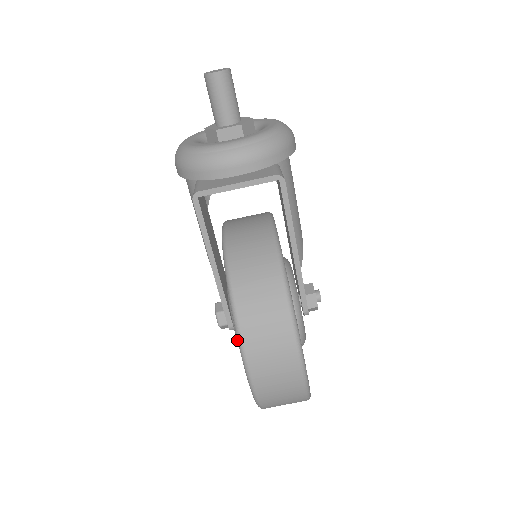
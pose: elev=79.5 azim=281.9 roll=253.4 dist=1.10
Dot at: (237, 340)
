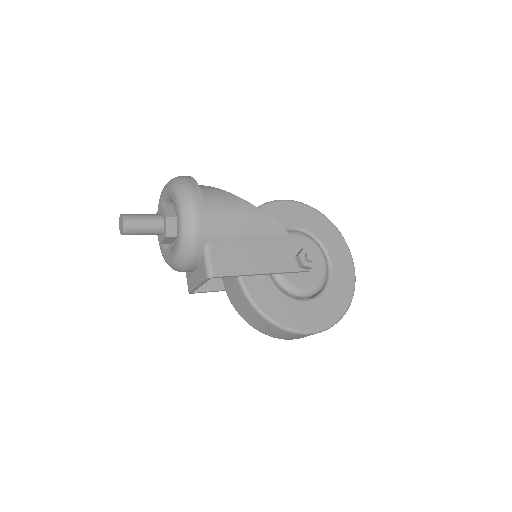
Dot at: occluded
